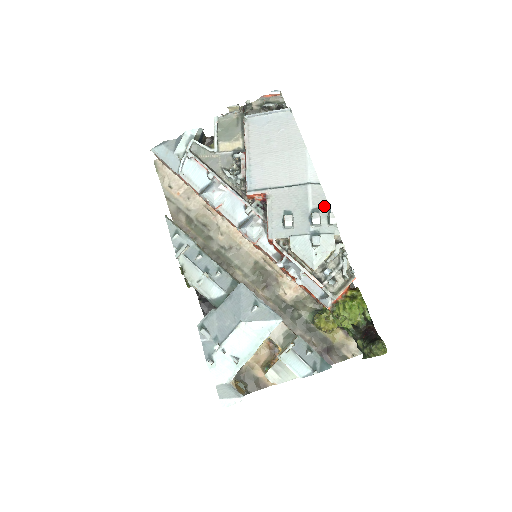
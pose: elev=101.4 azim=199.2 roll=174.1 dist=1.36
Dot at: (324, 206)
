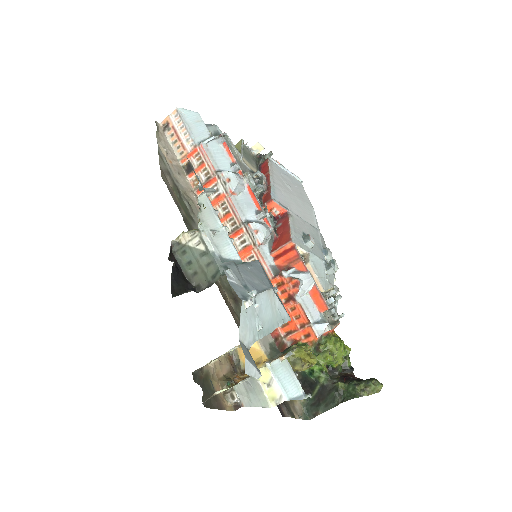
Dot at: occluded
